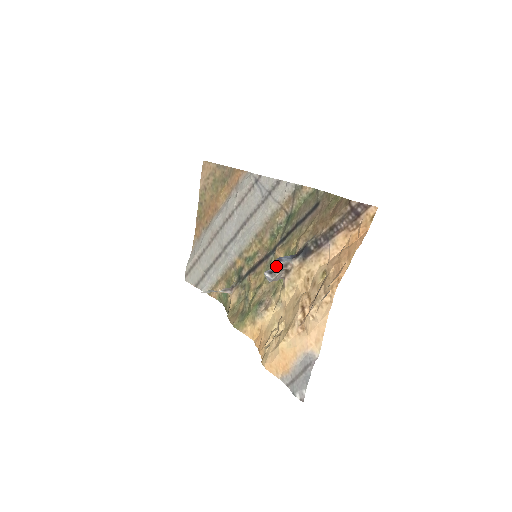
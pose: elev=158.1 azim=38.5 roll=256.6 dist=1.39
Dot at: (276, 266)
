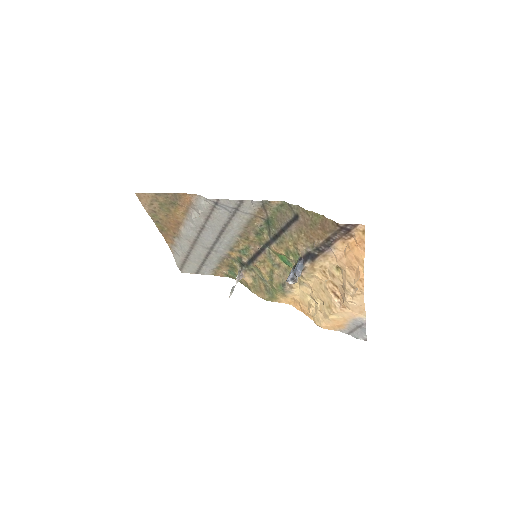
Dot at: (279, 257)
